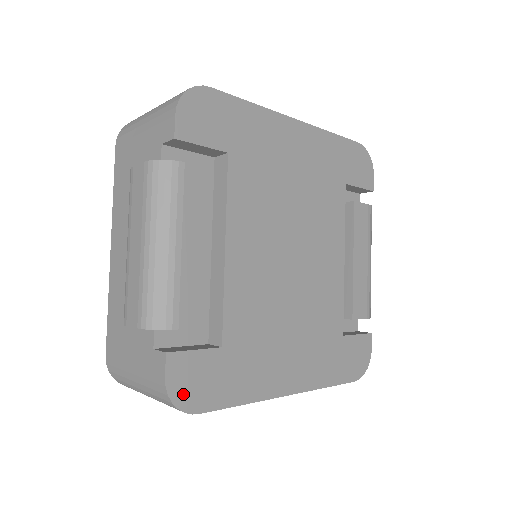
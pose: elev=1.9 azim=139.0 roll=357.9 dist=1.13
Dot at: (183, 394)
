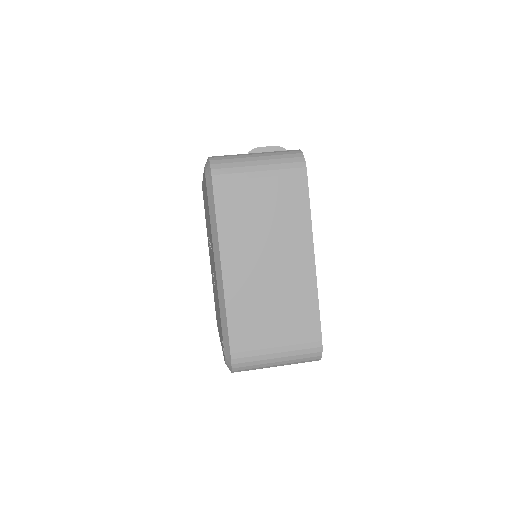
Dot at: occluded
